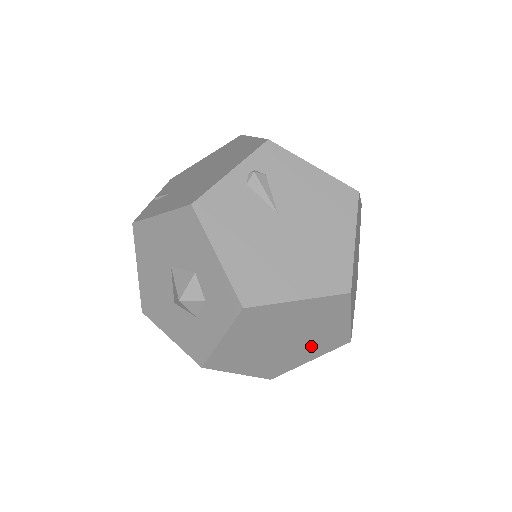
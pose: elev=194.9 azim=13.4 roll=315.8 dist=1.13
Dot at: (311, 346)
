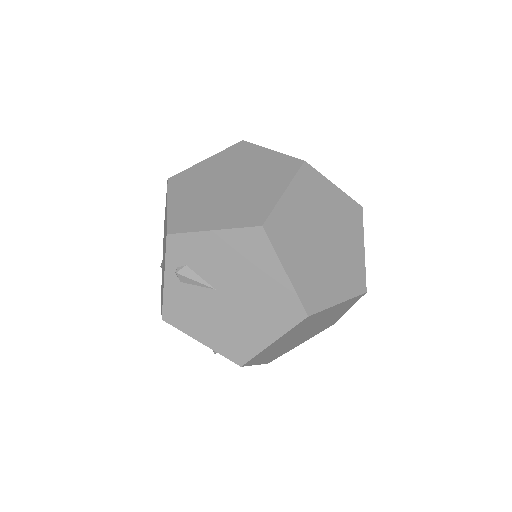
Dot at: (333, 315)
